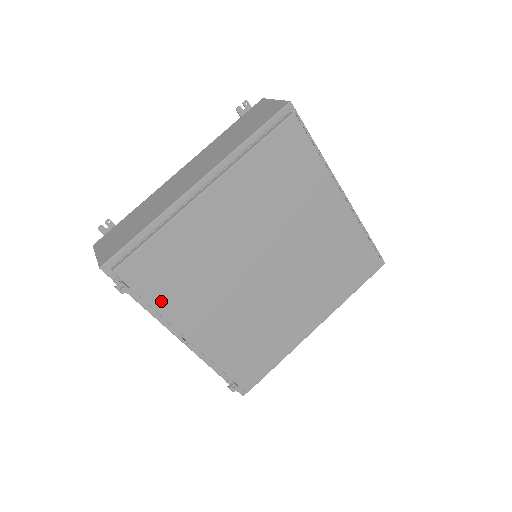
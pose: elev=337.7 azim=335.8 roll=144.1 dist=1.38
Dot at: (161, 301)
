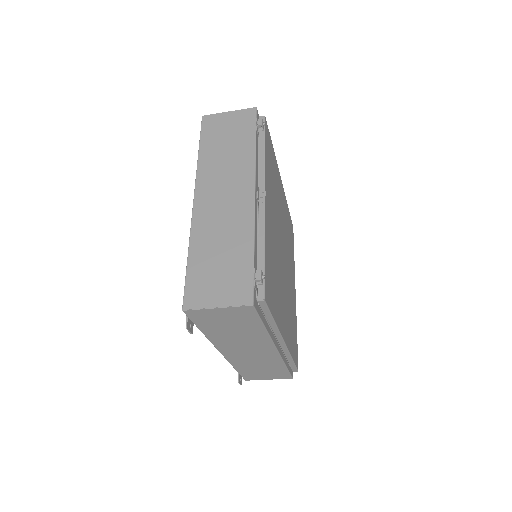
Dot at: (267, 160)
